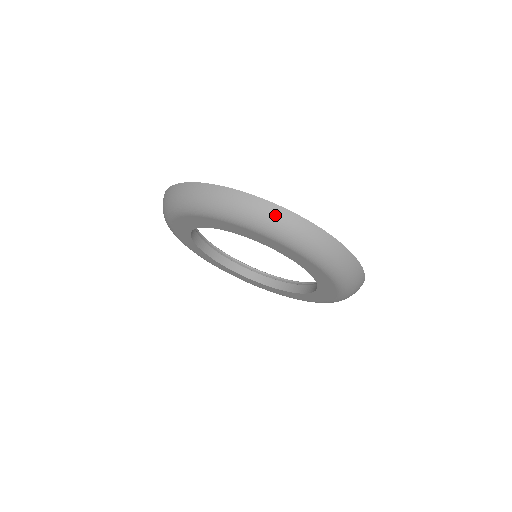
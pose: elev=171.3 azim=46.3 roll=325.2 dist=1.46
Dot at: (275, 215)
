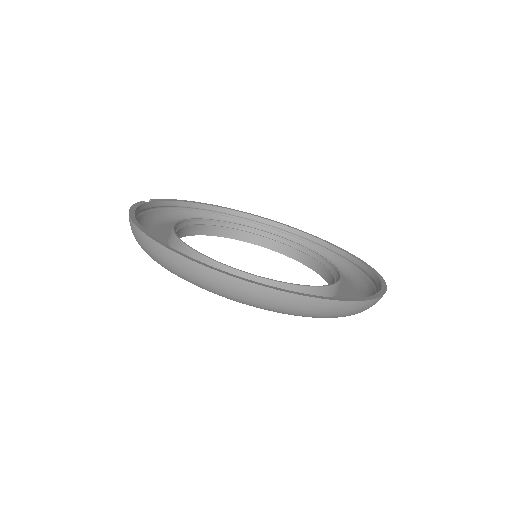
Dot at: (338, 310)
